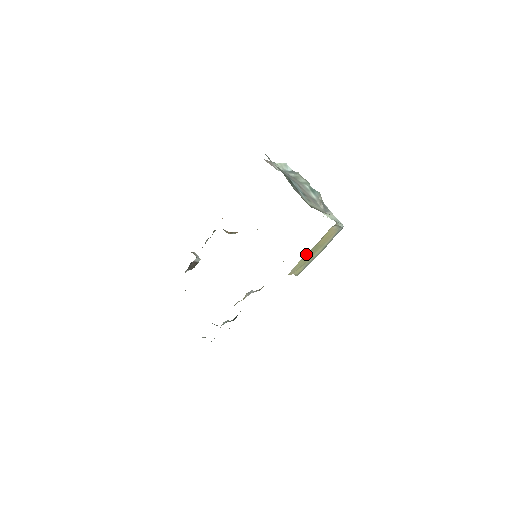
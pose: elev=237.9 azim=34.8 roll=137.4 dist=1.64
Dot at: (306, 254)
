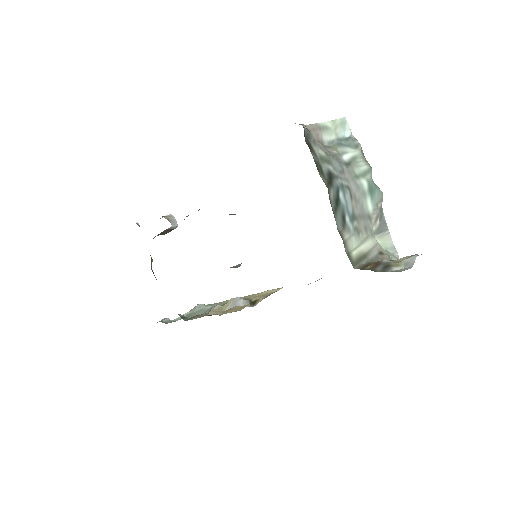
Dot at: occluded
